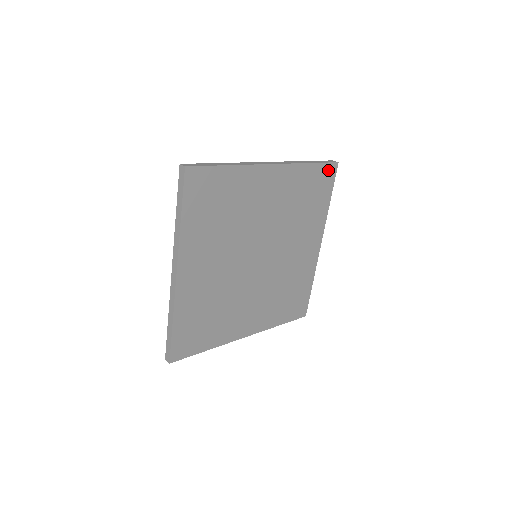
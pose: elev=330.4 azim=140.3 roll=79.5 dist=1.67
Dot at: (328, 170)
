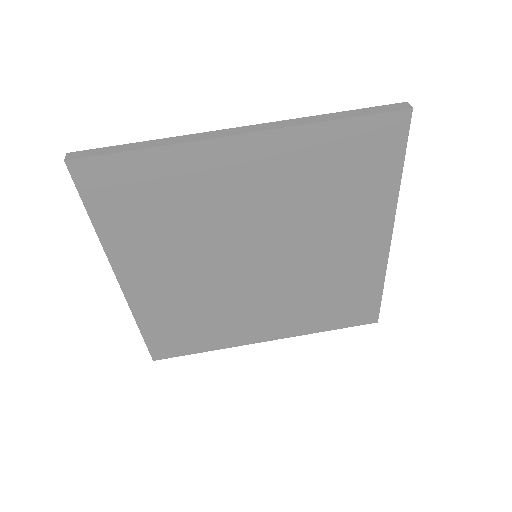
Dot at: (386, 125)
